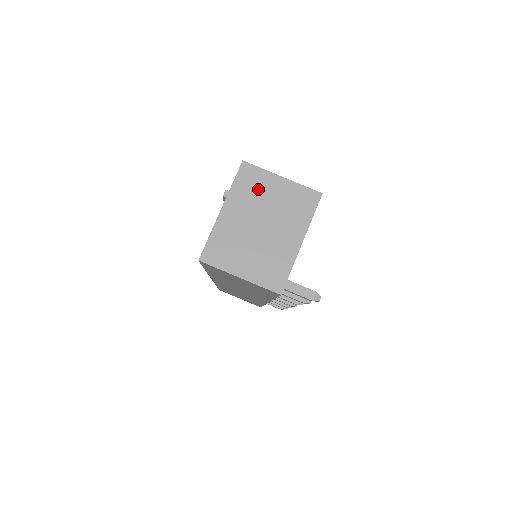
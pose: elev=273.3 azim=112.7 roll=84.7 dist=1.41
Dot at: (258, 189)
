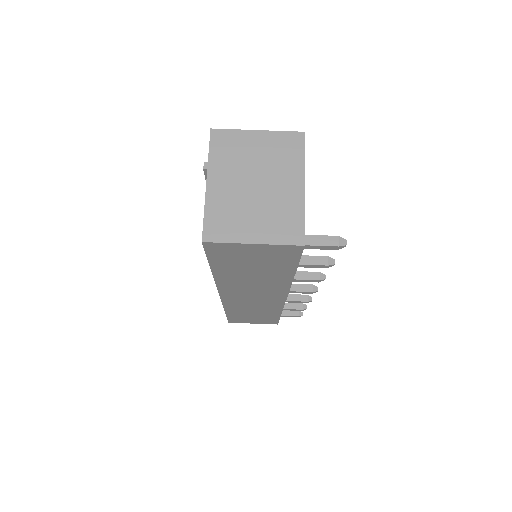
Dot at: (237, 150)
